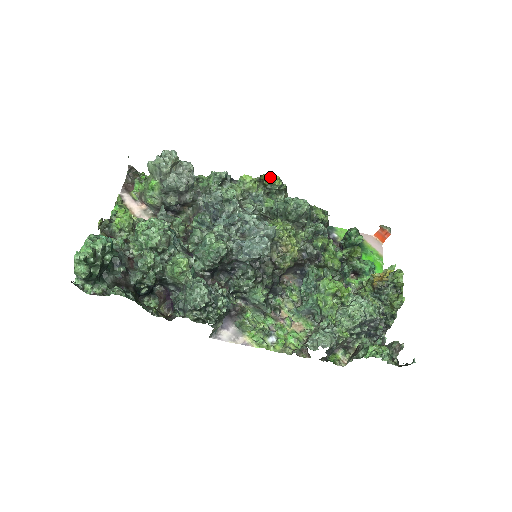
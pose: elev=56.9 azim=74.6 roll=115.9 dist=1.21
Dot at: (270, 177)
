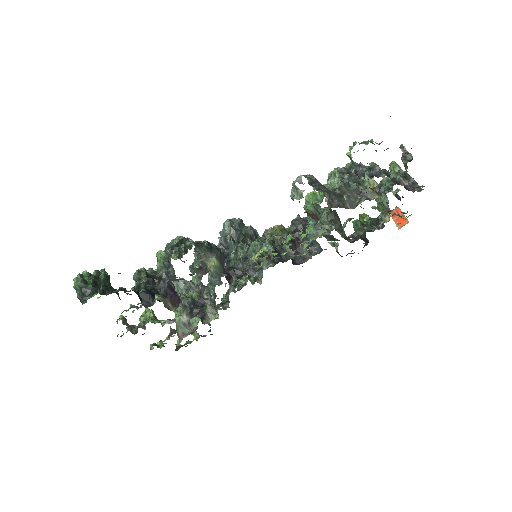
Dot at: occluded
